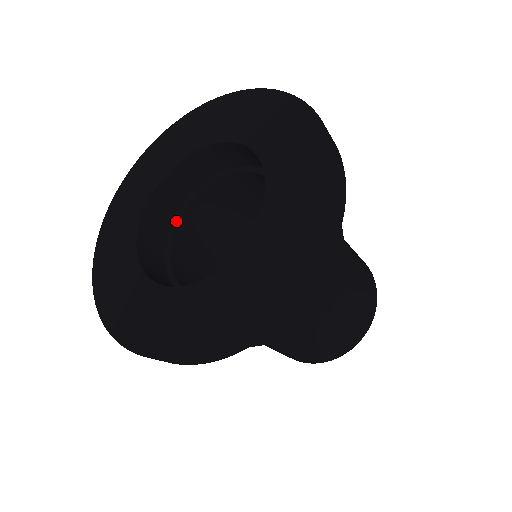
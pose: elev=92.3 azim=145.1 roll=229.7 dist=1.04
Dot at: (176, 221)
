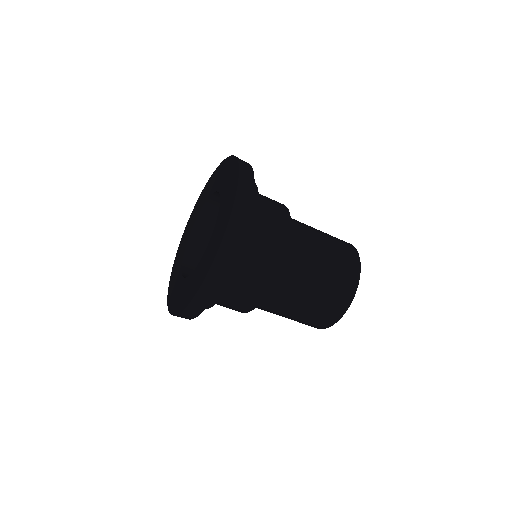
Dot at: occluded
